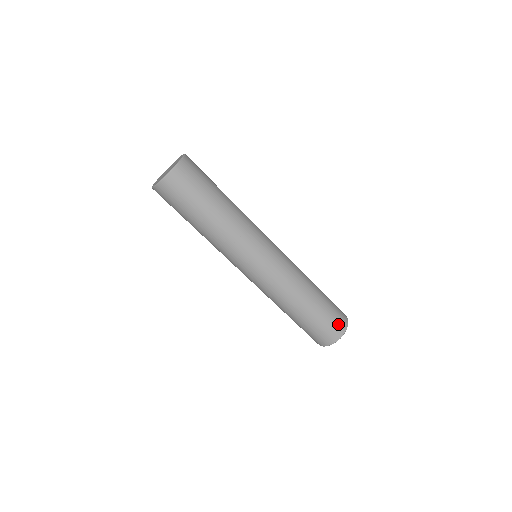
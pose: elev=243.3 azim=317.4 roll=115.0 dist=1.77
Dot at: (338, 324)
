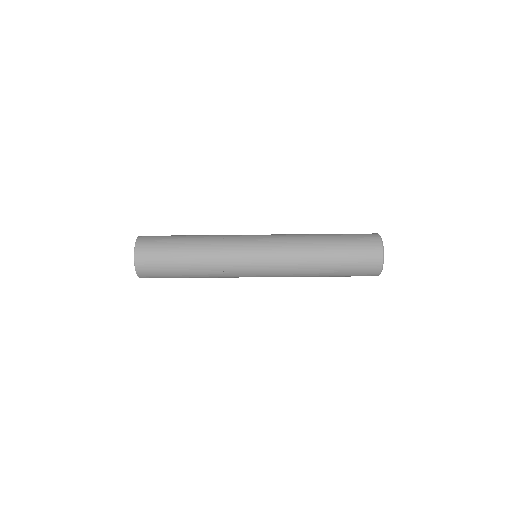
Dot at: (367, 274)
